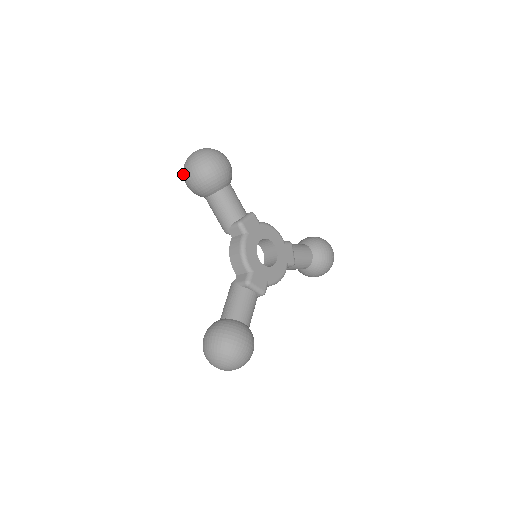
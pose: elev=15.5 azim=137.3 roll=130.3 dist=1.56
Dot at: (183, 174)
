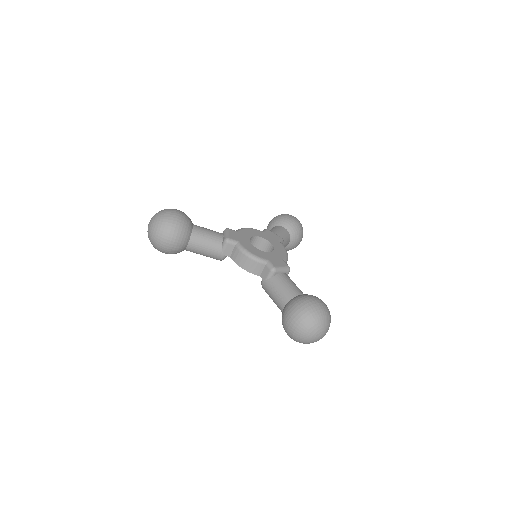
Dot at: (156, 247)
